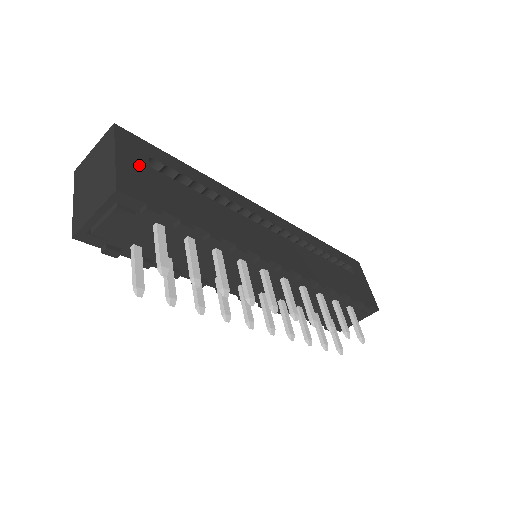
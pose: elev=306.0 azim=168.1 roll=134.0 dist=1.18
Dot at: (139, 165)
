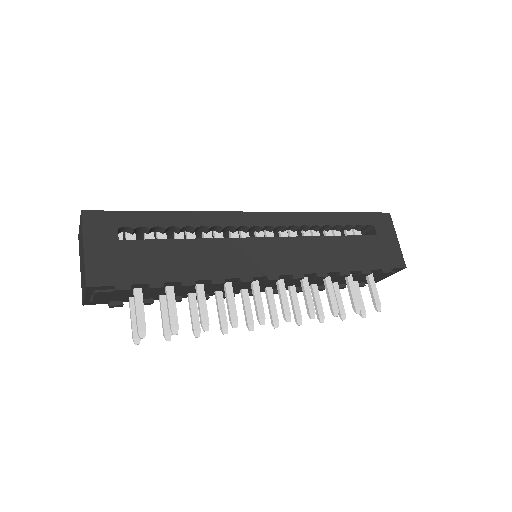
Dot at: (107, 245)
